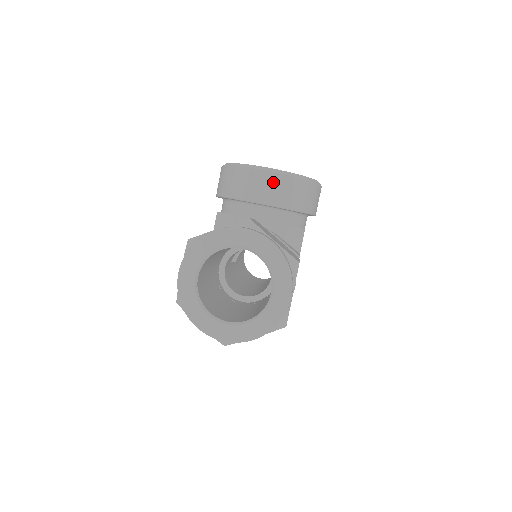
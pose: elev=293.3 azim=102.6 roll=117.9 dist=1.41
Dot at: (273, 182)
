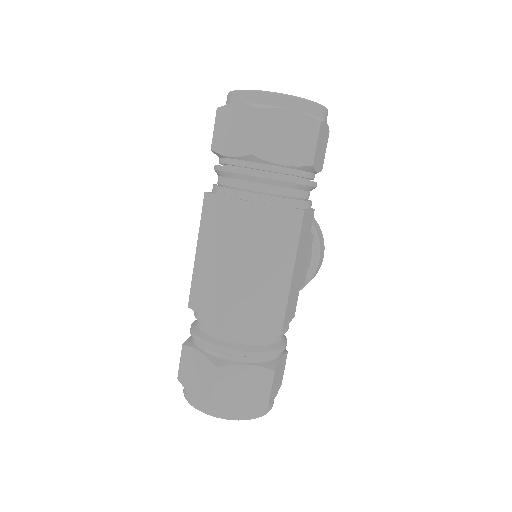
Dot at: occluded
